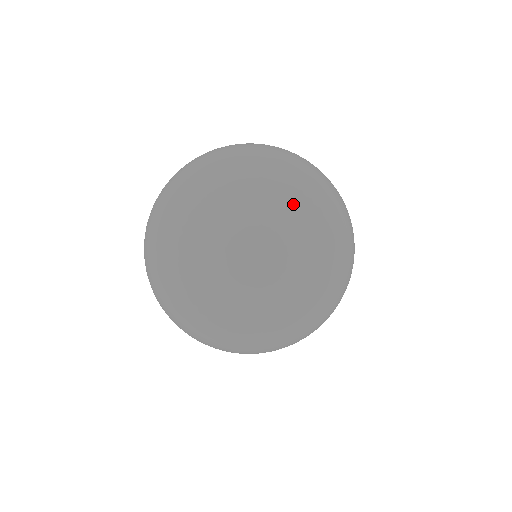
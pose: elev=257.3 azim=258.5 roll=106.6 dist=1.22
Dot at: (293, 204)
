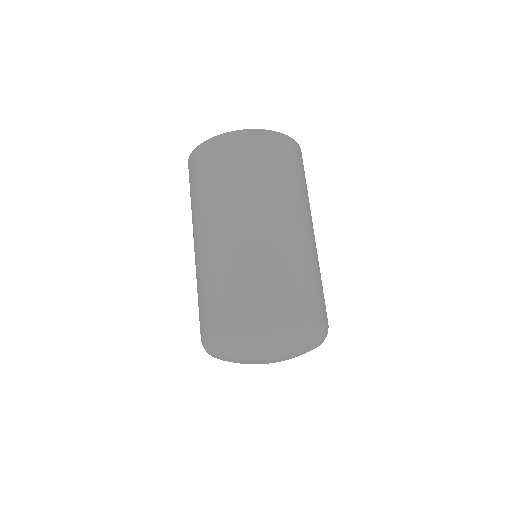
Dot at: (273, 355)
